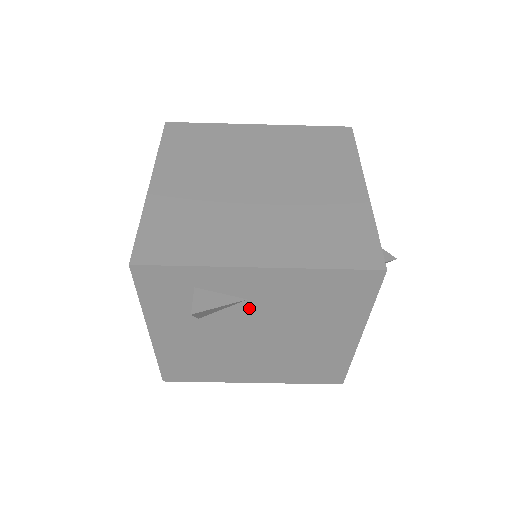
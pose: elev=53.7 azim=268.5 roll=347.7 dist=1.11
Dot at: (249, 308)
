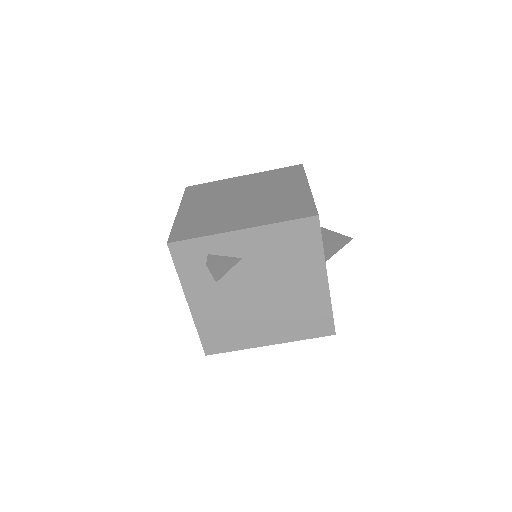
Dot at: (245, 266)
